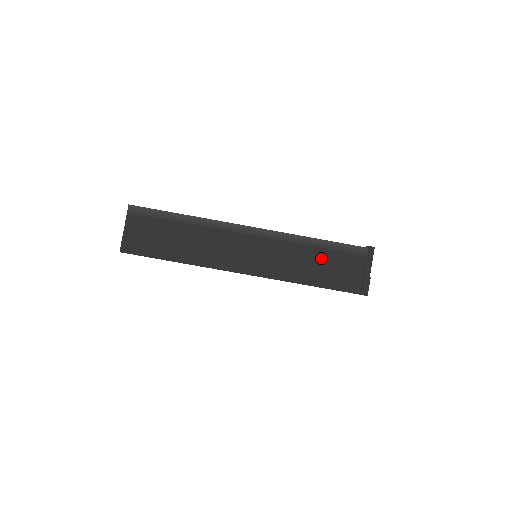
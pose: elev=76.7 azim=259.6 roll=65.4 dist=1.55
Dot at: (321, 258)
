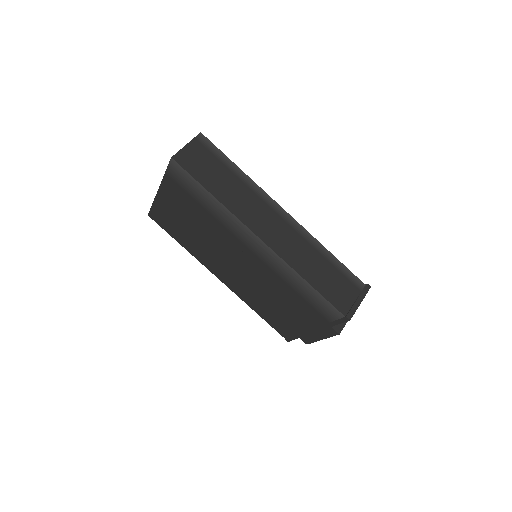
Dot at: (327, 269)
